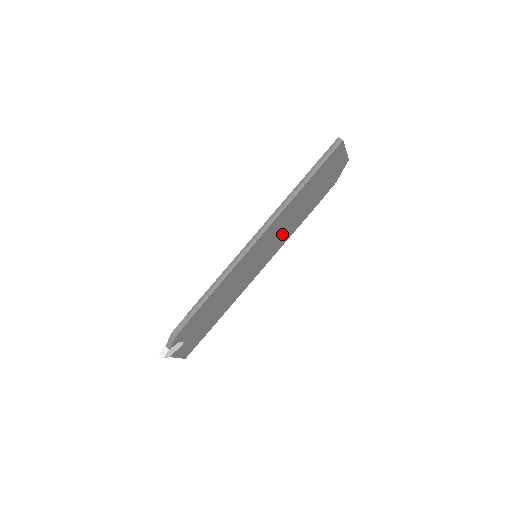
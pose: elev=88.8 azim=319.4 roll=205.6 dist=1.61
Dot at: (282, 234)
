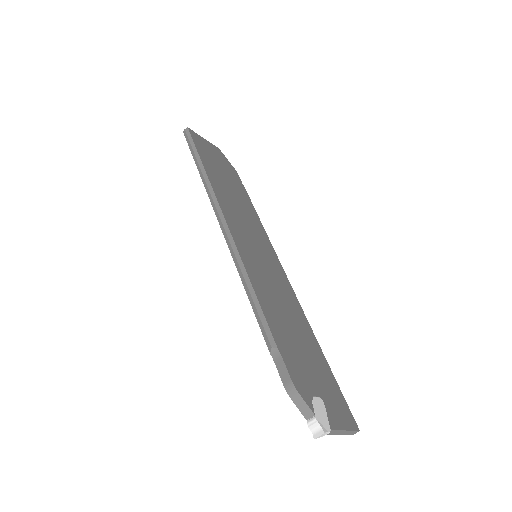
Dot at: (250, 225)
